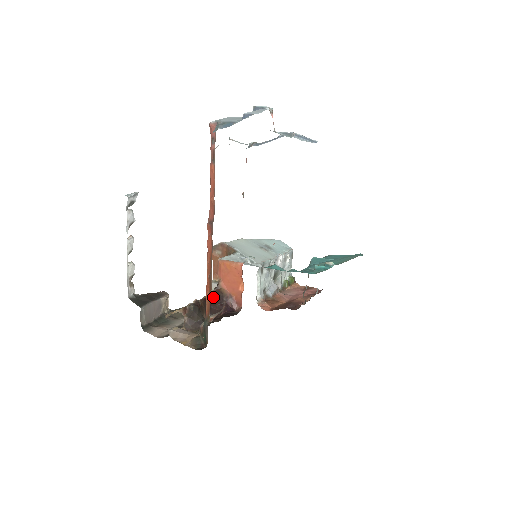
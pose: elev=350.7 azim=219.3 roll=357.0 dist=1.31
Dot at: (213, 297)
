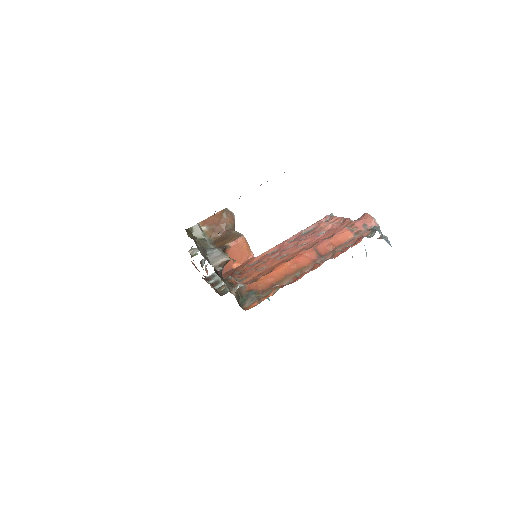
Dot at: occluded
